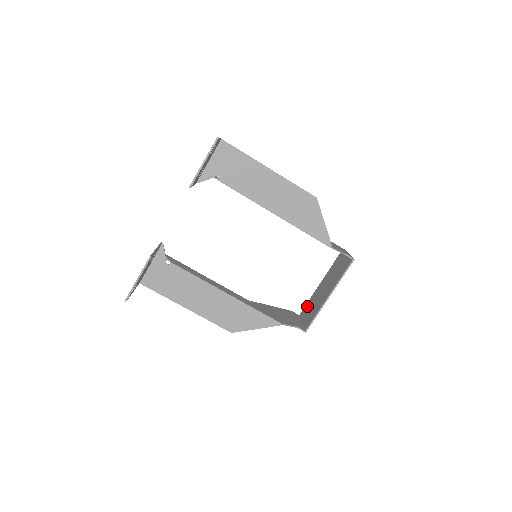
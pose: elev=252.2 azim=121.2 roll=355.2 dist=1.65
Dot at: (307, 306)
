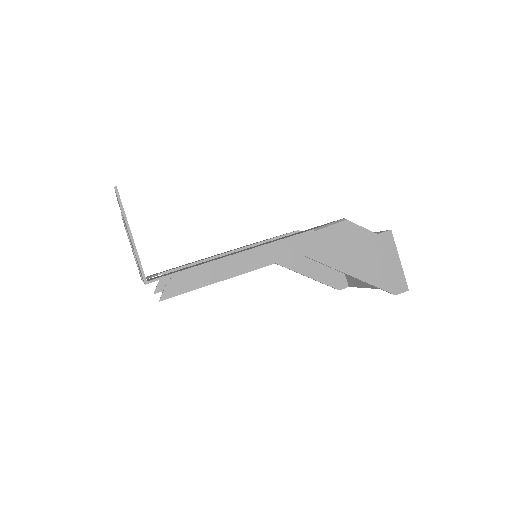
Dot at: occluded
